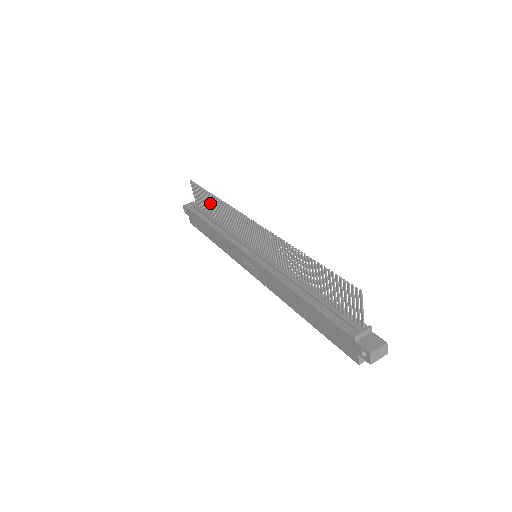
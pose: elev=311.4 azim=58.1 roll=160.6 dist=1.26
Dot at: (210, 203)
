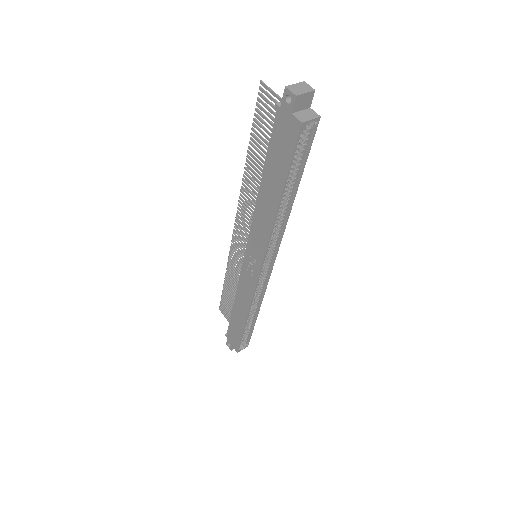
Dot at: (230, 294)
